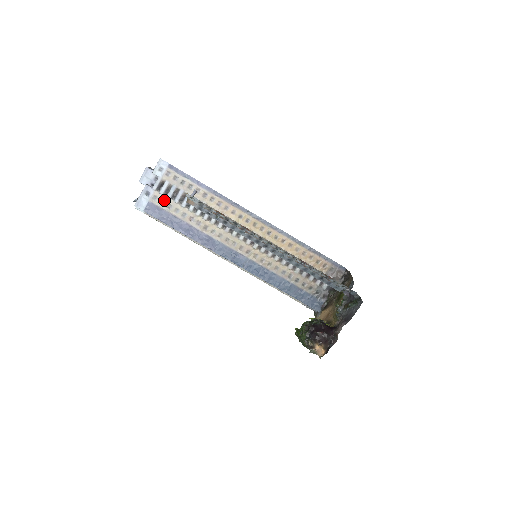
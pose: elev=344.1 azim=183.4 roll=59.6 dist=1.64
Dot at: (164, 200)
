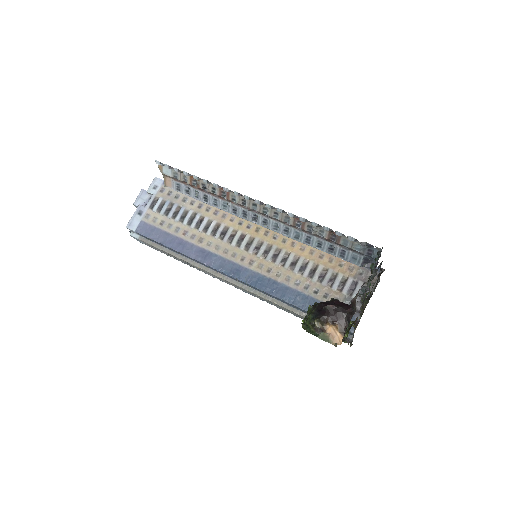
Dot at: (157, 217)
